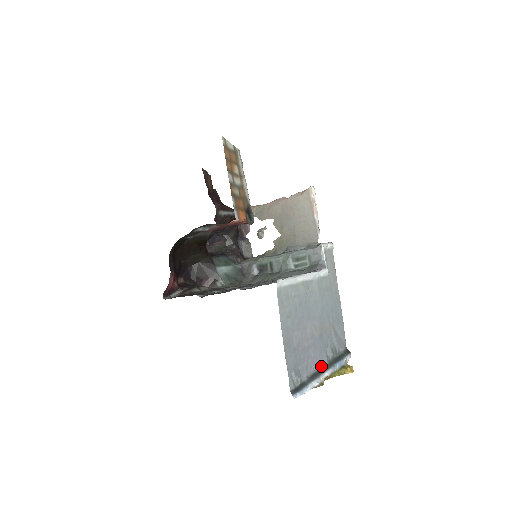
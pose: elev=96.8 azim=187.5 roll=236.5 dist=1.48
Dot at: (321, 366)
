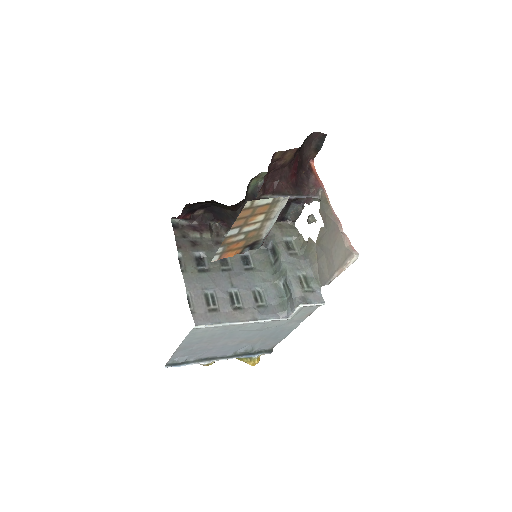
Dot at: (221, 355)
